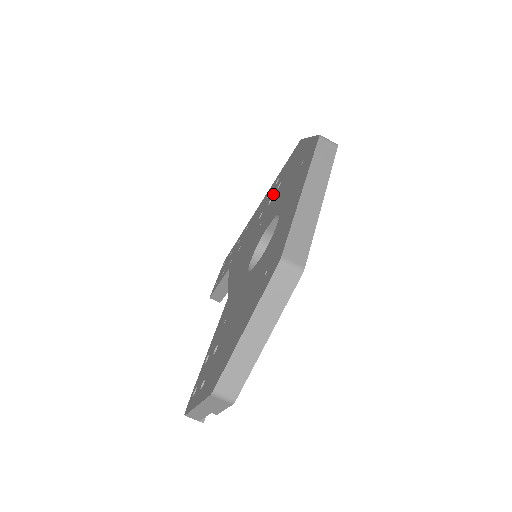
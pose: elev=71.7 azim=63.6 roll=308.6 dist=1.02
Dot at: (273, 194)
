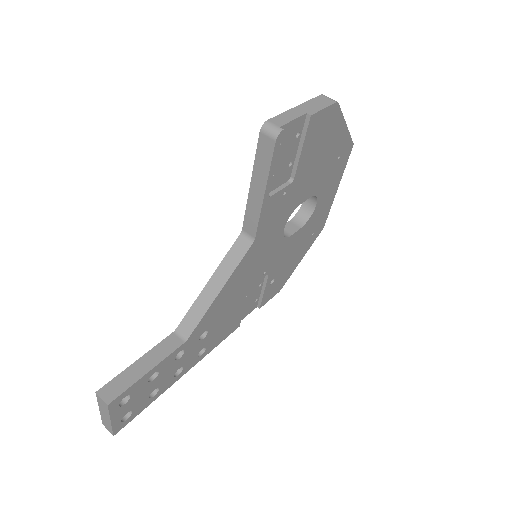
Dot at: occluded
